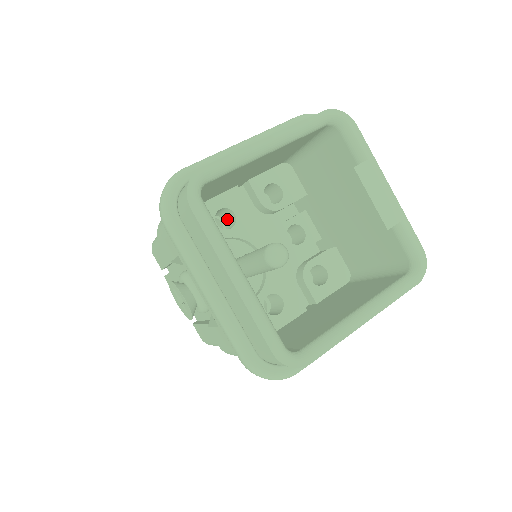
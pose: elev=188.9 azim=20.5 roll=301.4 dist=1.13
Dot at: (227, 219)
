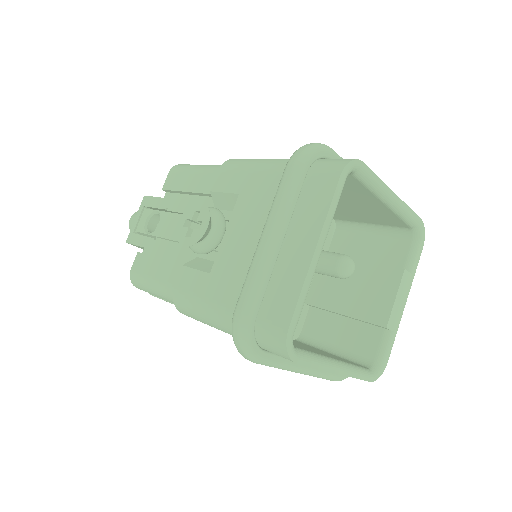
Dot at: occluded
